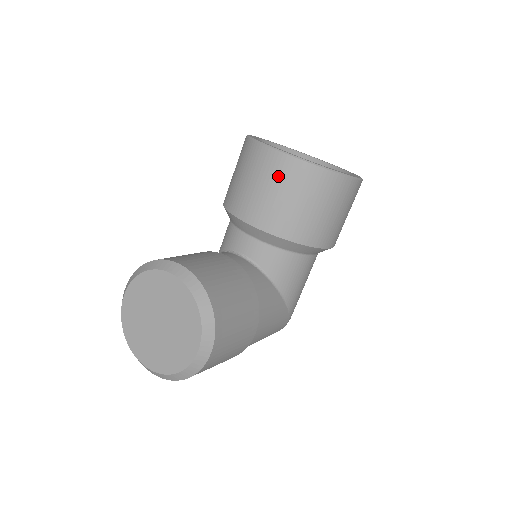
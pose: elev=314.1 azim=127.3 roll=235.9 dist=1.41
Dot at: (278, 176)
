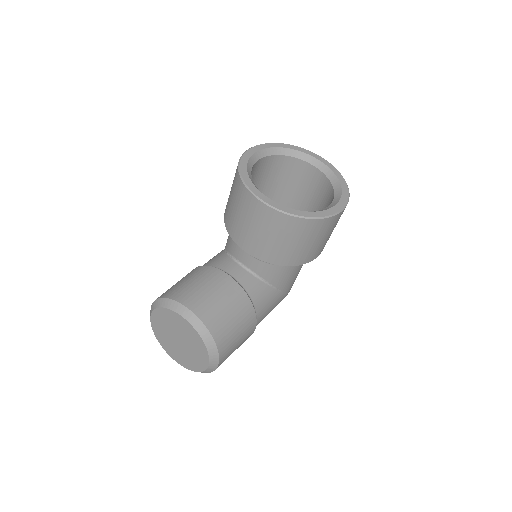
Dot at: (265, 222)
